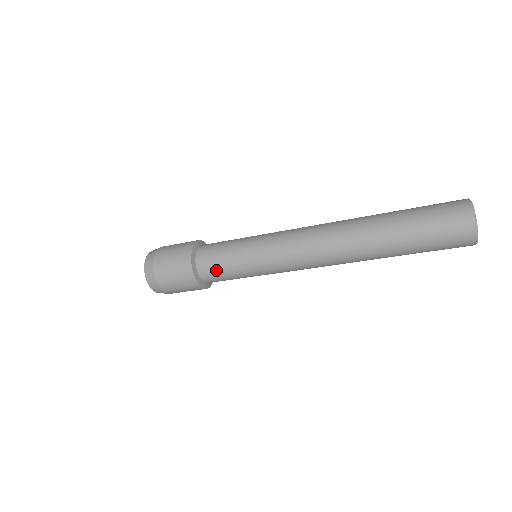
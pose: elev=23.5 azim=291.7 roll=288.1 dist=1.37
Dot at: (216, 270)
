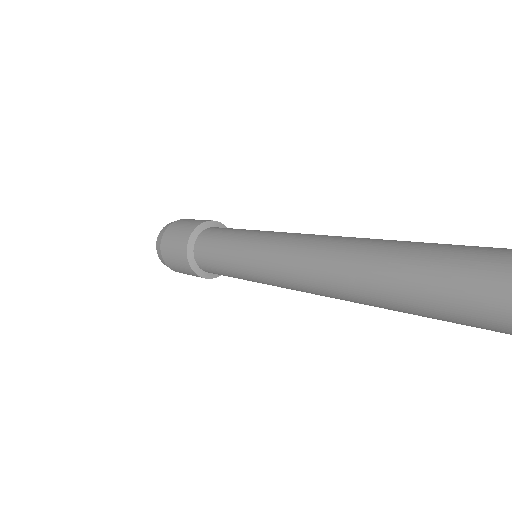
Dot at: (219, 274)
